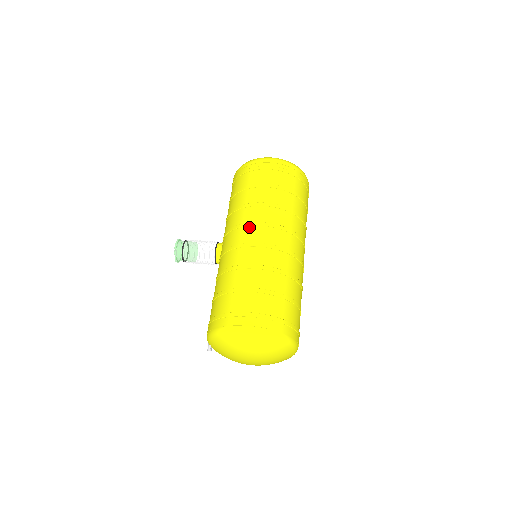
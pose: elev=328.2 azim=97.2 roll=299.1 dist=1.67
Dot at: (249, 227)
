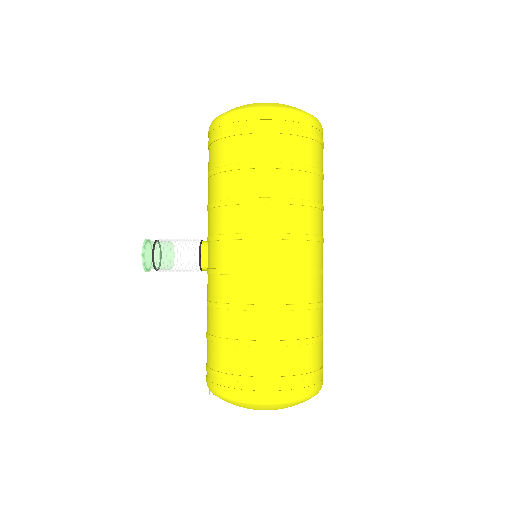
Dot at: (246, 241)
